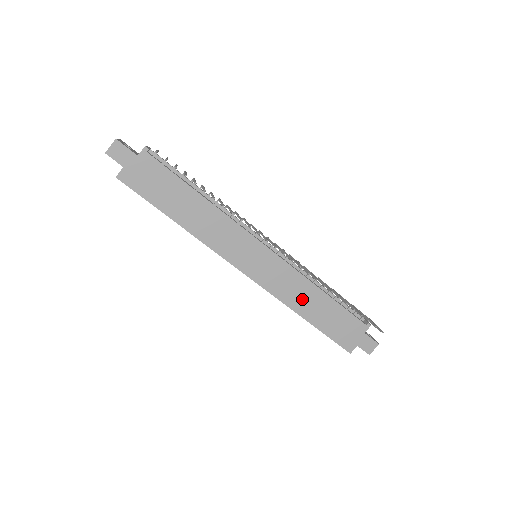
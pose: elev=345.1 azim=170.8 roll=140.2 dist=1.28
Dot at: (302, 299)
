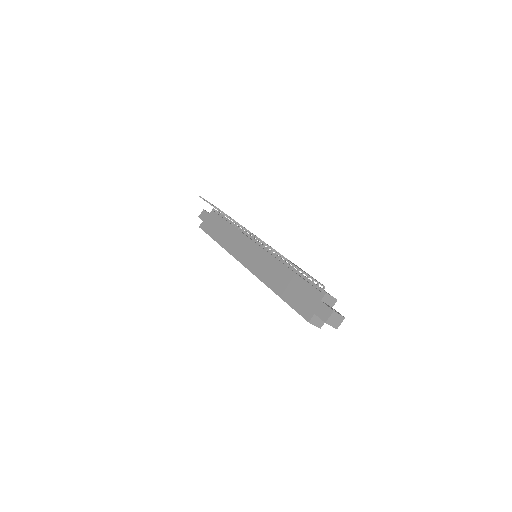
Dot at: (275, 277)
